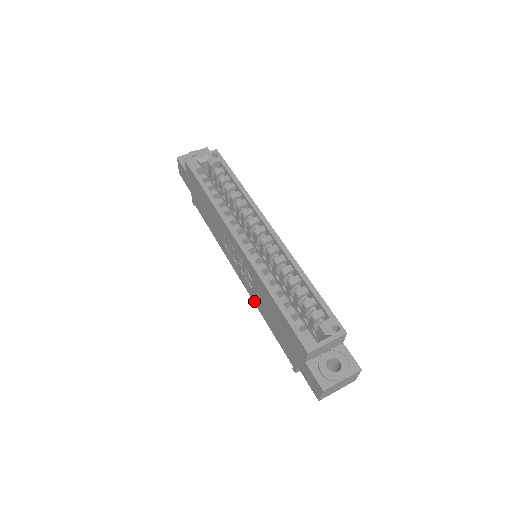
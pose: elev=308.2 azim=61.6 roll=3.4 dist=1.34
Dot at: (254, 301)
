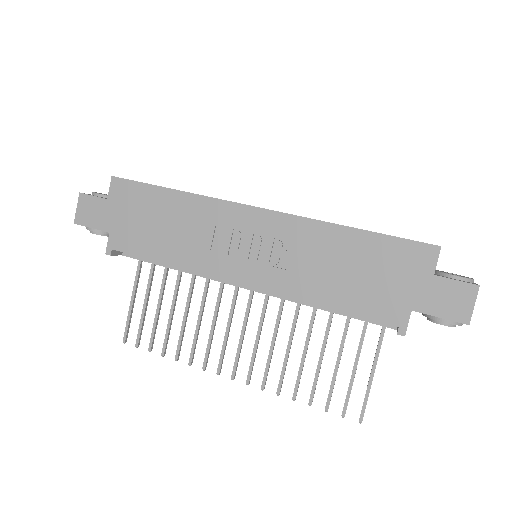
Dot at: (291, 292)
